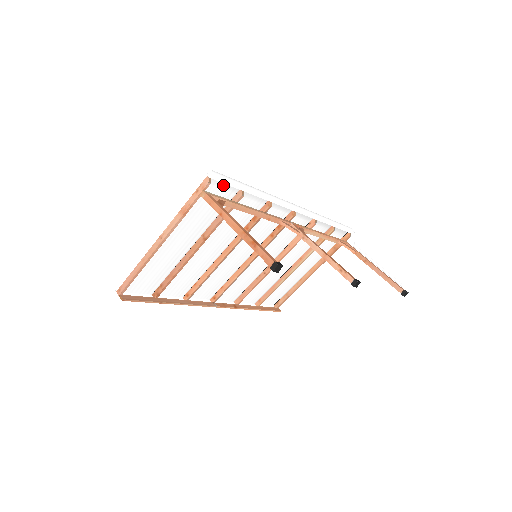
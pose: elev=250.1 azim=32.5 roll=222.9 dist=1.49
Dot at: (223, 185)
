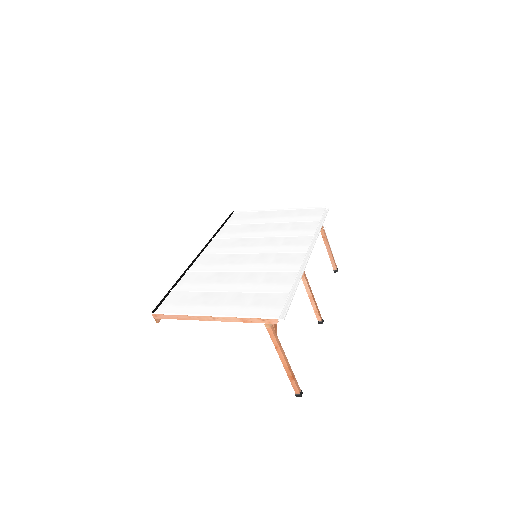
Dot at: (281, 305)
